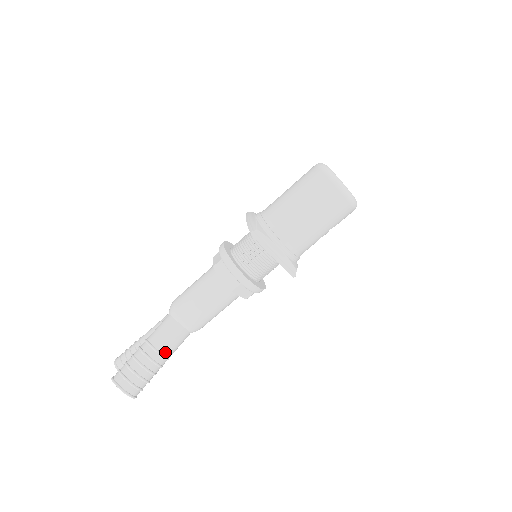
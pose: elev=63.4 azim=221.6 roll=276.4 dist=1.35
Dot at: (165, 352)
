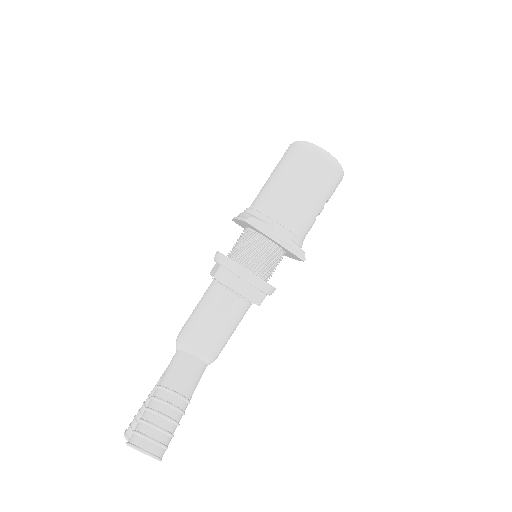
Dot at: (183, 392)
